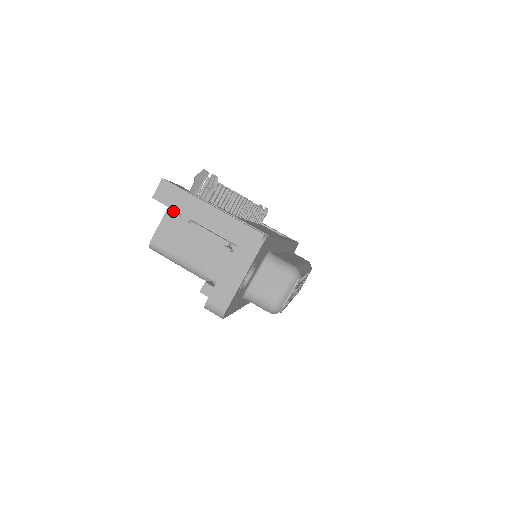
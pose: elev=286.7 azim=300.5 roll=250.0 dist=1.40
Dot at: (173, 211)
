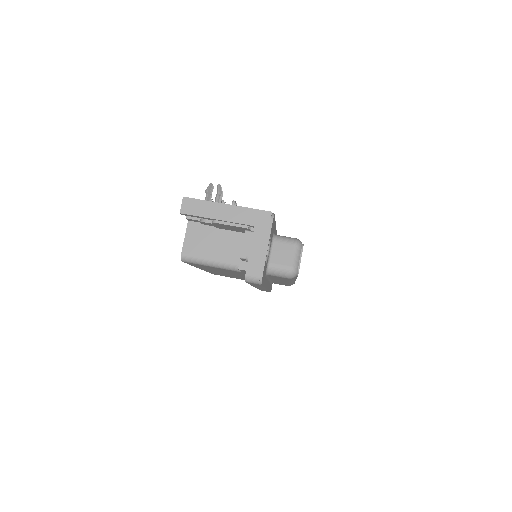
Dot at: (192, 226)
